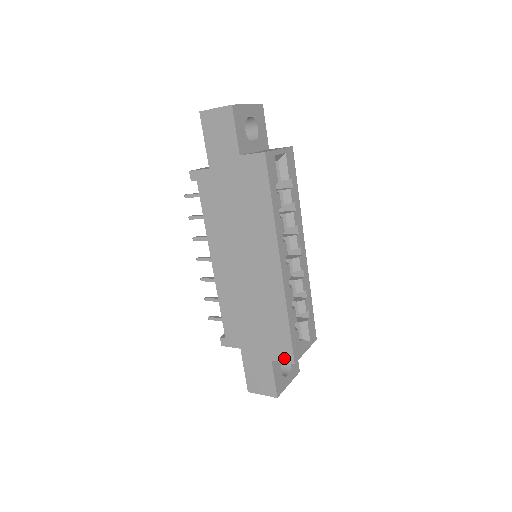
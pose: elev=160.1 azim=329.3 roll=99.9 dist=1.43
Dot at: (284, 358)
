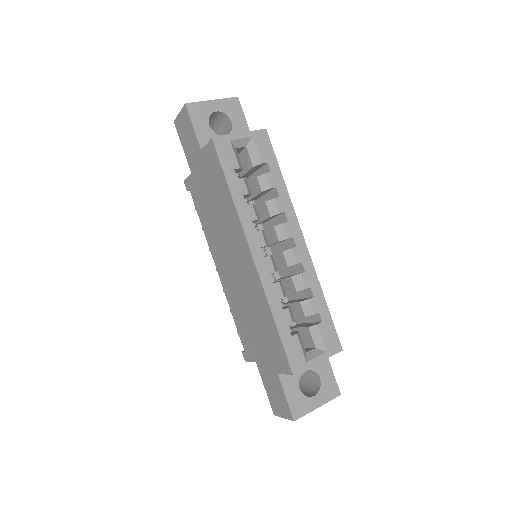
Dot at: (284, 369)
